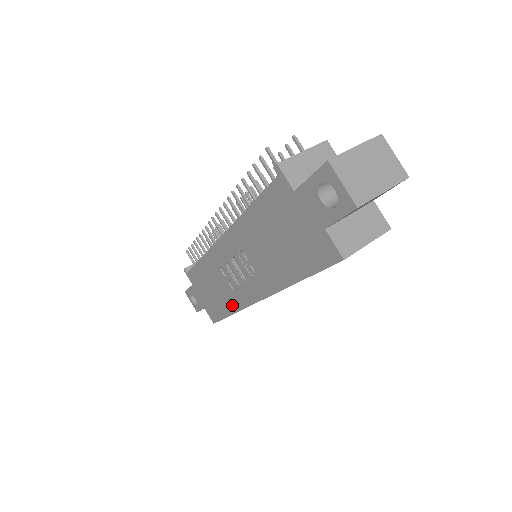
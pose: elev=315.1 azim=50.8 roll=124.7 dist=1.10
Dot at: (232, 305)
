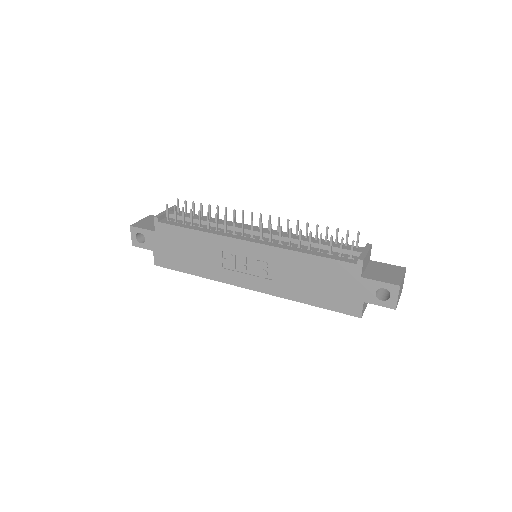
Dot at: (207, 273)
